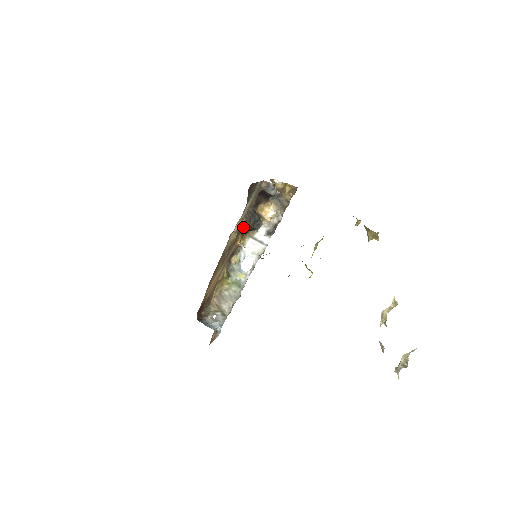
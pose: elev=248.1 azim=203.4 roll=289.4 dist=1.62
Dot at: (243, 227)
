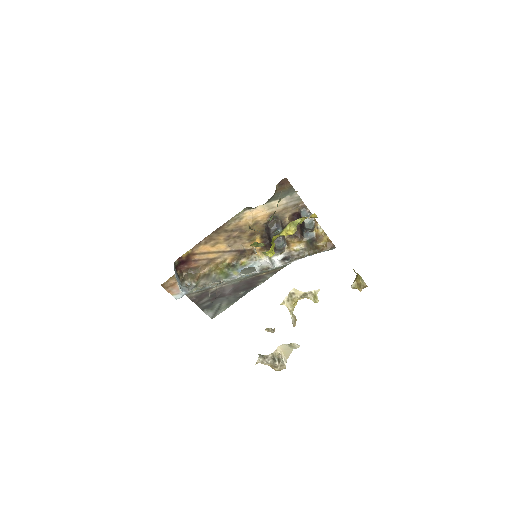
Dot at: (265, 232)
